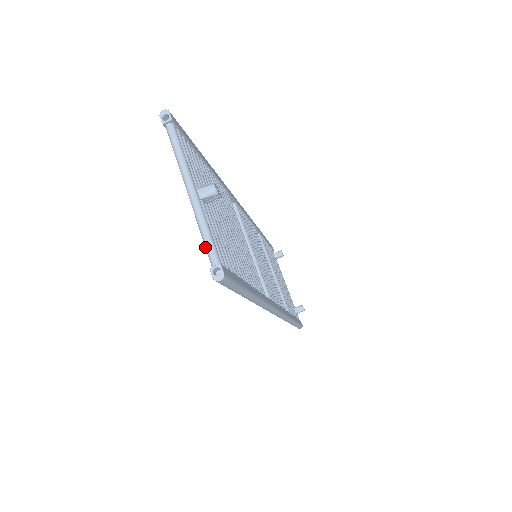
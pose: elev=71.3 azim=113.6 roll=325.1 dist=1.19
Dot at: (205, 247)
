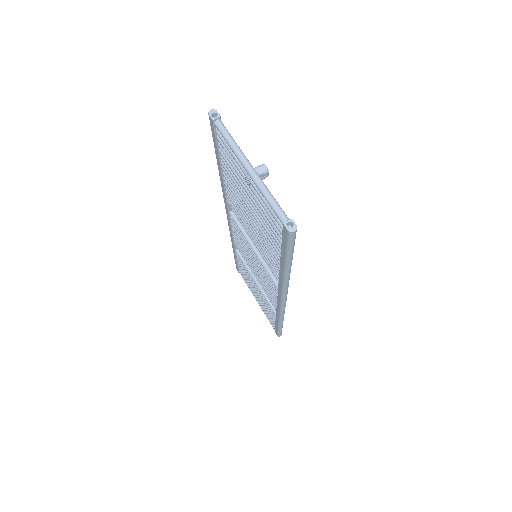
Dot at: (273, 209)
